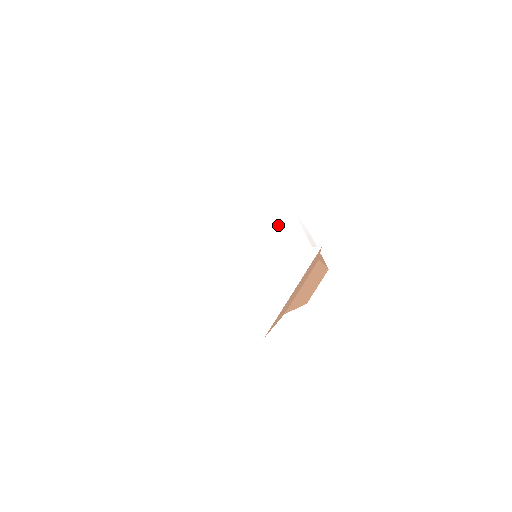
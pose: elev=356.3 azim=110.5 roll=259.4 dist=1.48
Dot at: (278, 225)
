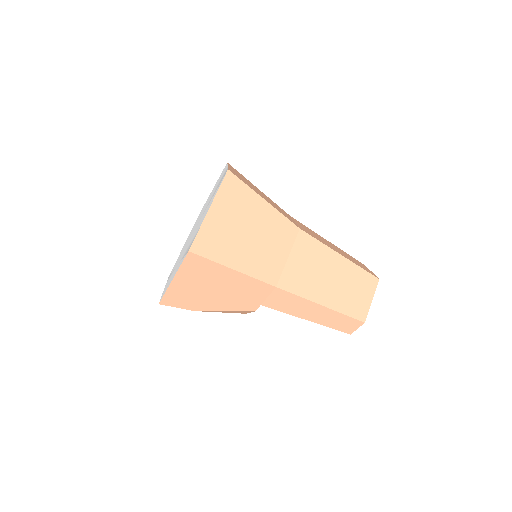
Dot at: occluded
